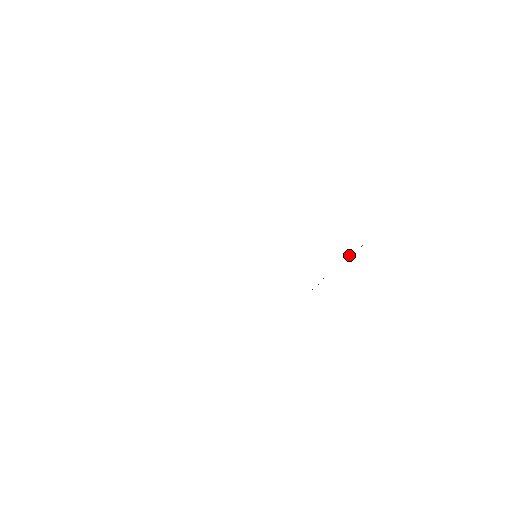
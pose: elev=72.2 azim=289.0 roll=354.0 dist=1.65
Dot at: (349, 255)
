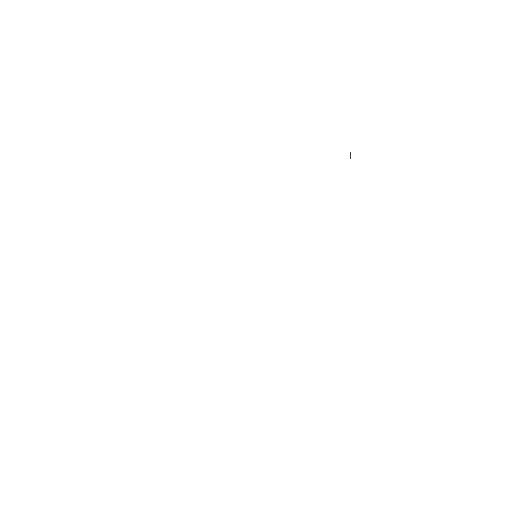
Dot at: occluded
